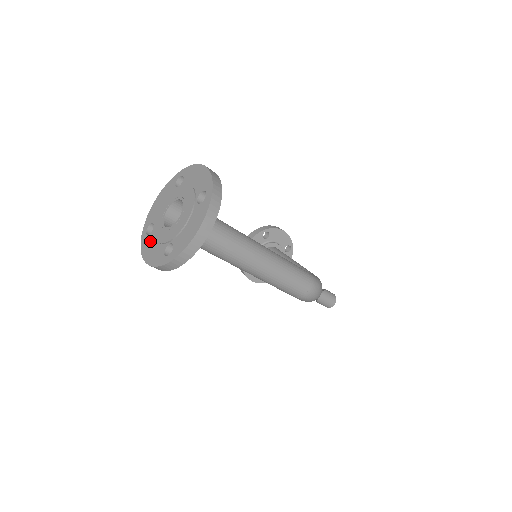
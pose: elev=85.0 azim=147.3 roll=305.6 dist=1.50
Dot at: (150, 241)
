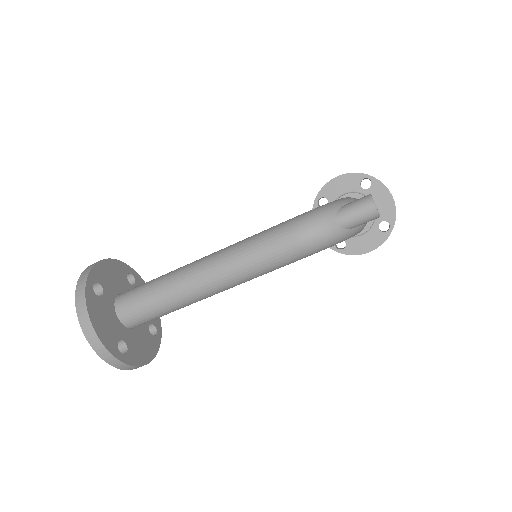
Dot at: occluded
